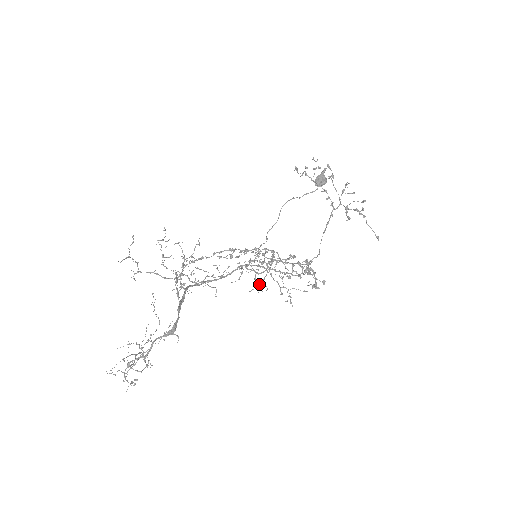
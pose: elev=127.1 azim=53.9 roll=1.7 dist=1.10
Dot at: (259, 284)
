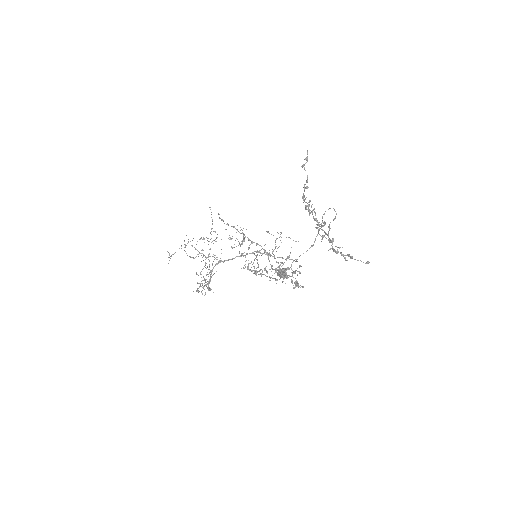
Dot at: occluded
